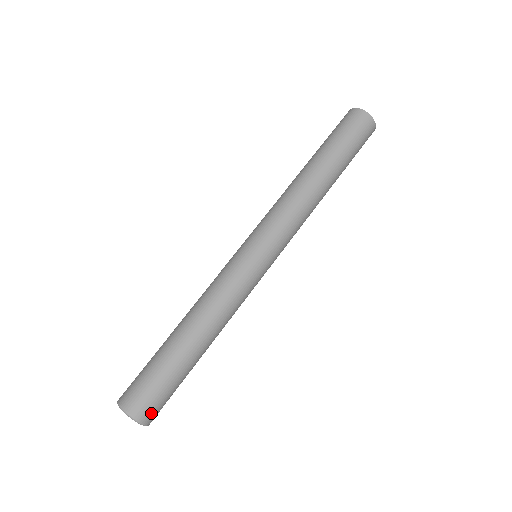
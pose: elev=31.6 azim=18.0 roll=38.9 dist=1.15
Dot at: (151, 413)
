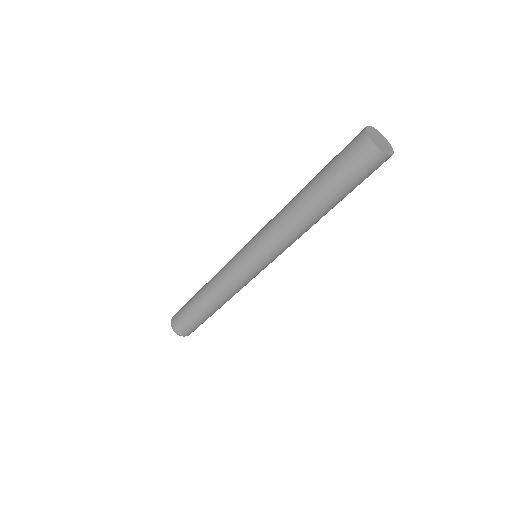
Dot at: (183, 332)
